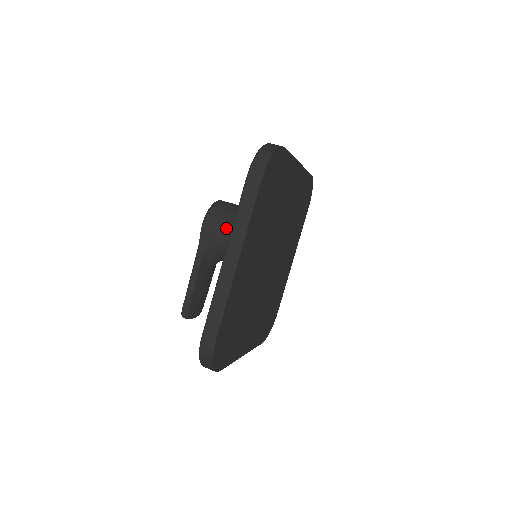
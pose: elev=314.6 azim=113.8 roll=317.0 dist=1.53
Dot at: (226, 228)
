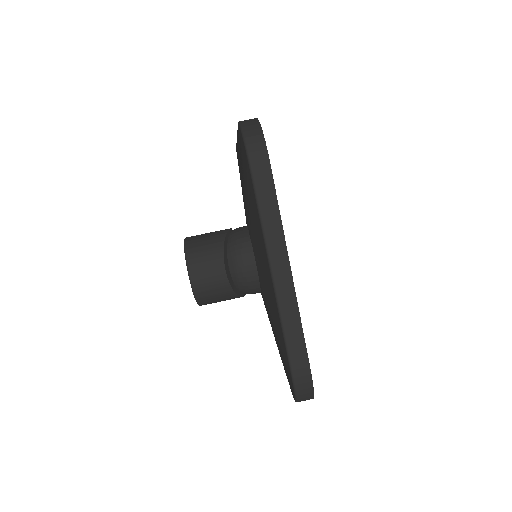
Dot at: occluded
